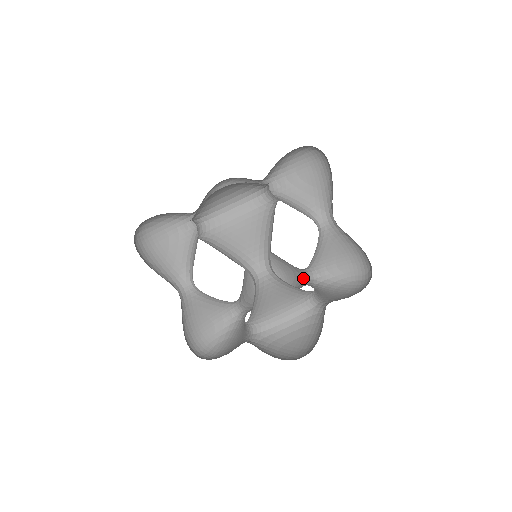
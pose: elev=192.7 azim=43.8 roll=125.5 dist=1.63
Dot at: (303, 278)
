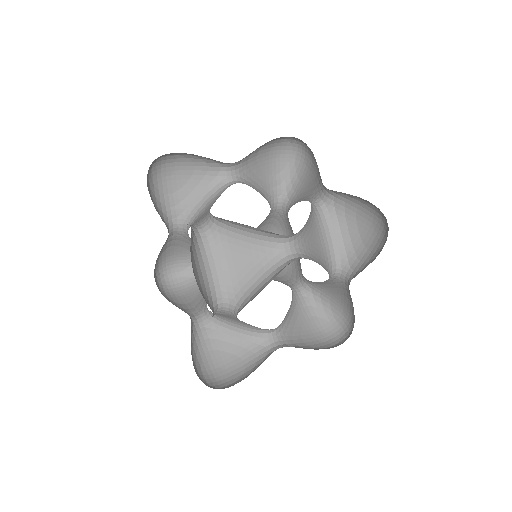
Dot at: occluded
